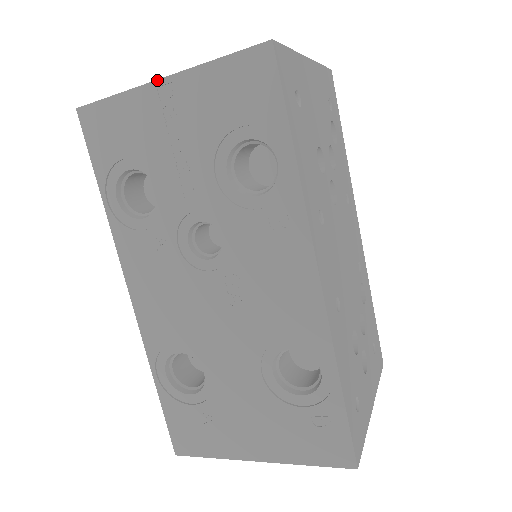
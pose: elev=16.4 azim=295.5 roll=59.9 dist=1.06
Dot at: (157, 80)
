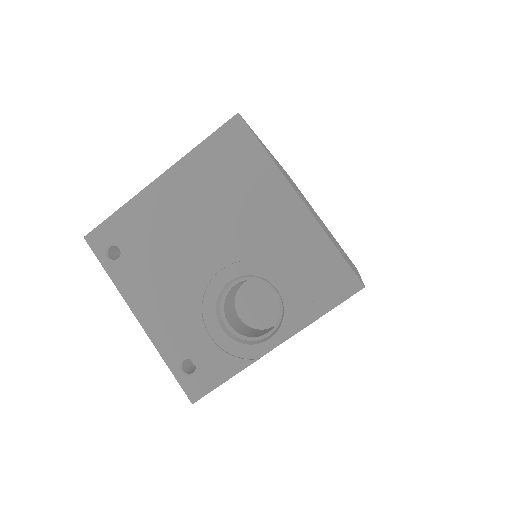
Dot at: occluded
